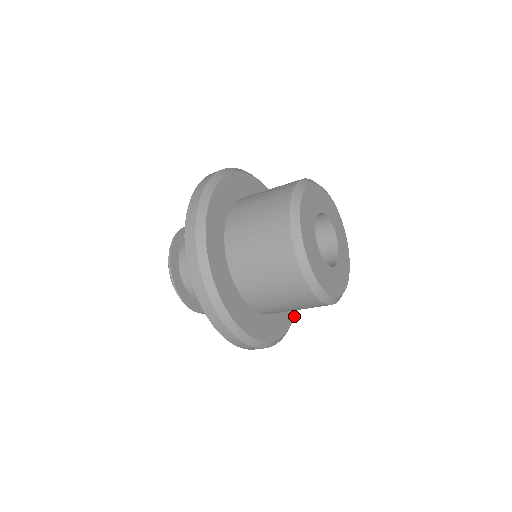
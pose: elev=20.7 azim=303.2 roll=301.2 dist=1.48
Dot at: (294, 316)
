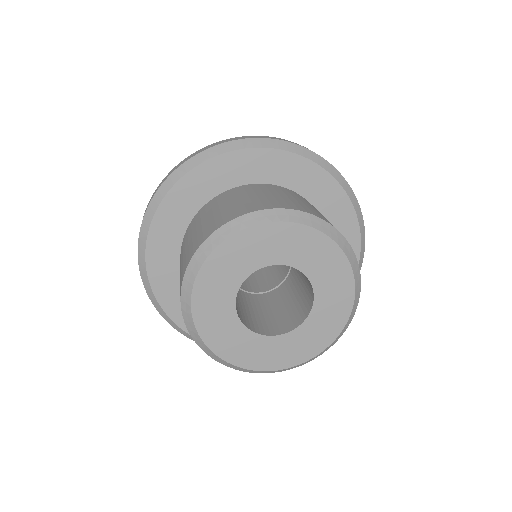
Dot at: occluded
